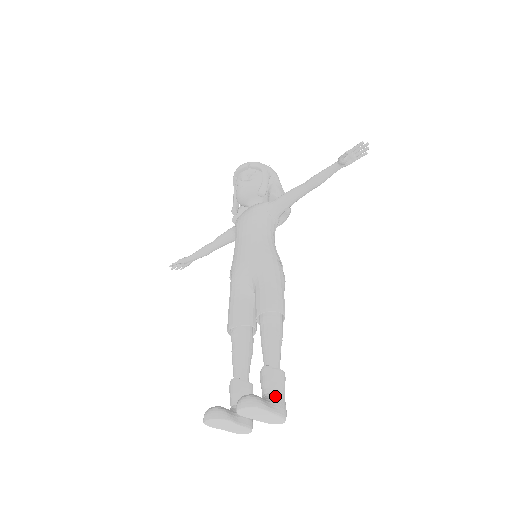
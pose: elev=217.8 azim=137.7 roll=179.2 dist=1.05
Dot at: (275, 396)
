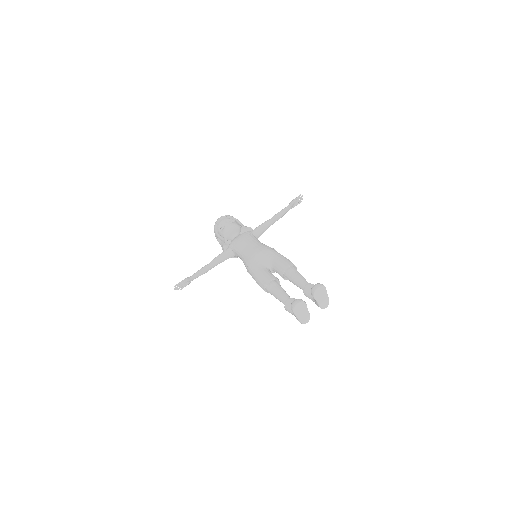
Dot at: occluded
